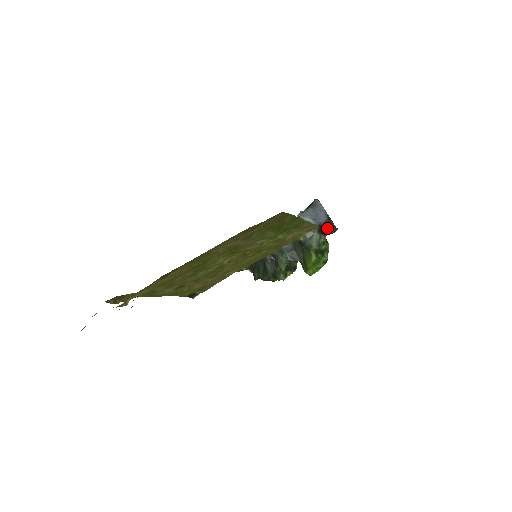
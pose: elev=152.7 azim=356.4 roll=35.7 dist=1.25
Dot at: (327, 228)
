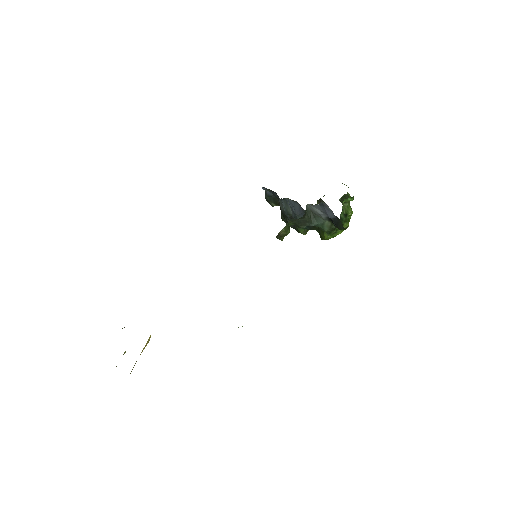
Dot at: (336, 224)
